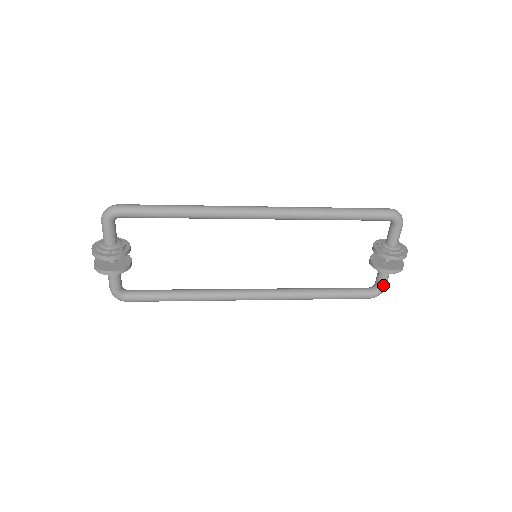
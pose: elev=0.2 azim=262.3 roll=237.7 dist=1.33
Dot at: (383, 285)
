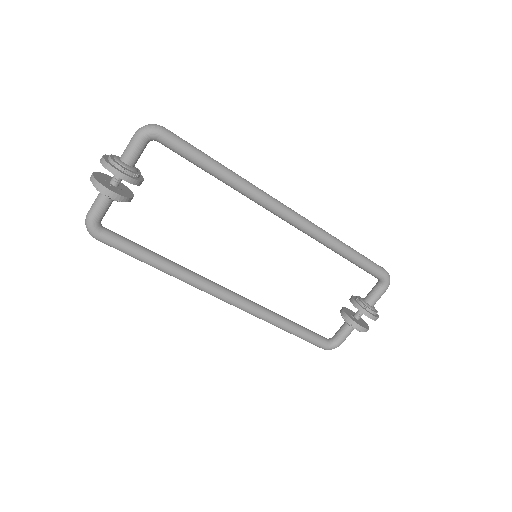
Dot at: (342, 340)
